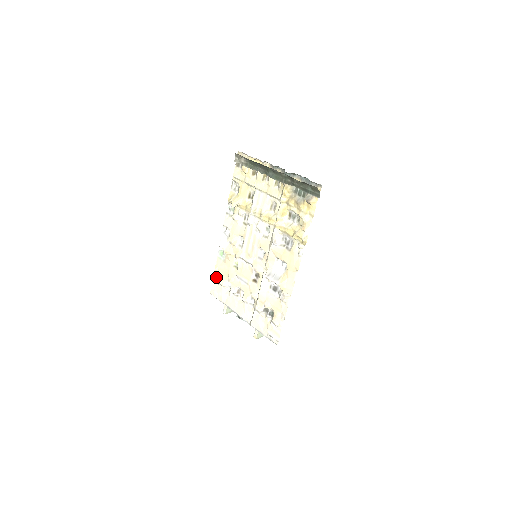
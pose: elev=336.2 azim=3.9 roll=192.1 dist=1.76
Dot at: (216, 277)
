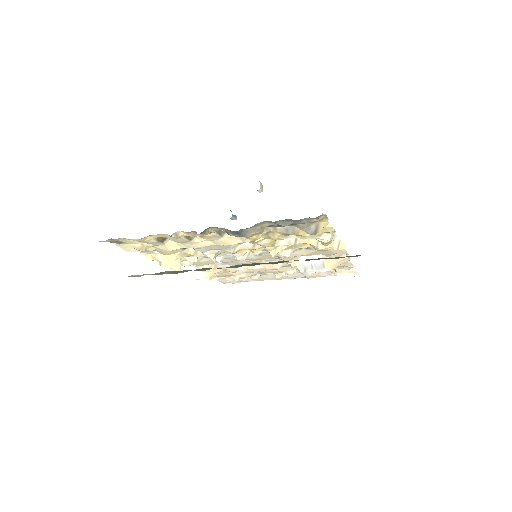
Dot at: occluded
